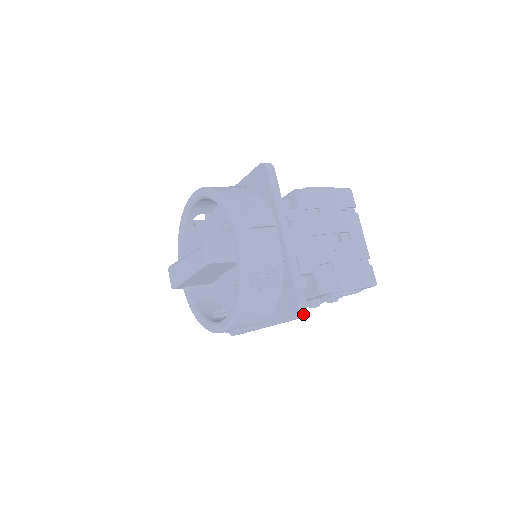
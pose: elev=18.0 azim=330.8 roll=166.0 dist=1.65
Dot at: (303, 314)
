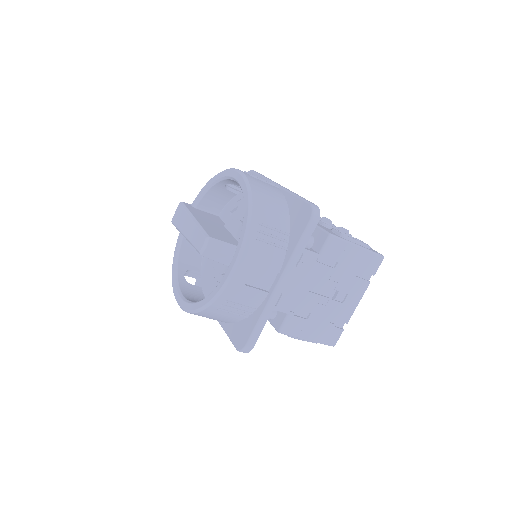
Dot at: (244, 352)
